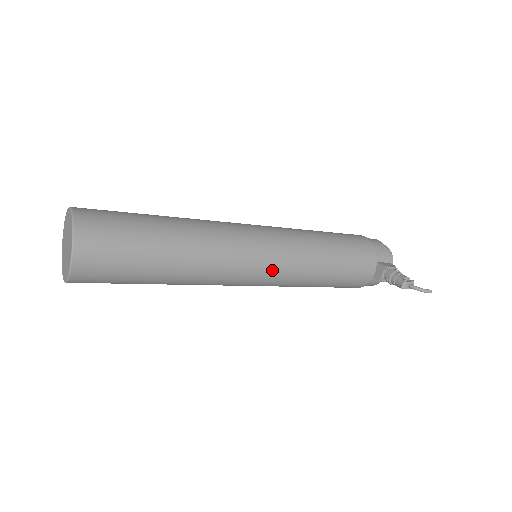
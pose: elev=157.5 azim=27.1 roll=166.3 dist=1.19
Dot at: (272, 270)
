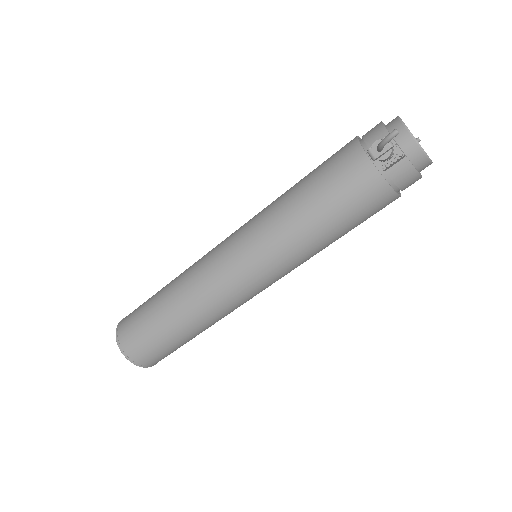
Dot at: (248, 262)
